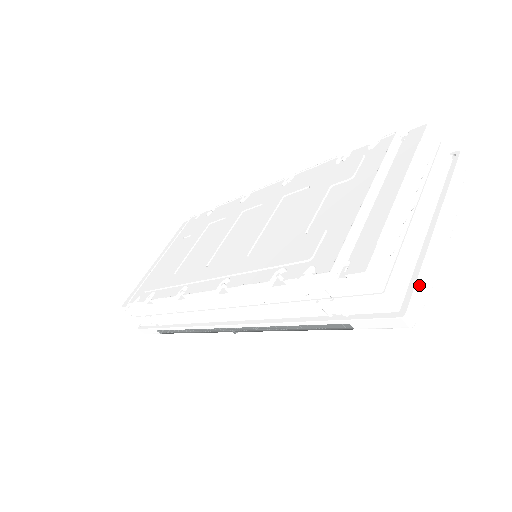
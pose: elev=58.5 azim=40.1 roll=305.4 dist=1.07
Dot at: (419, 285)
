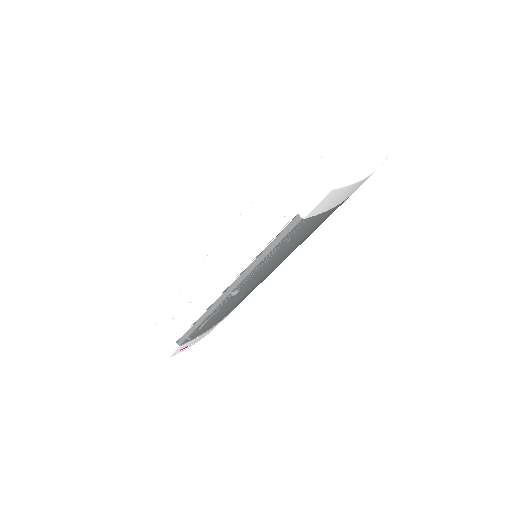
Dot at: (338, 173)
